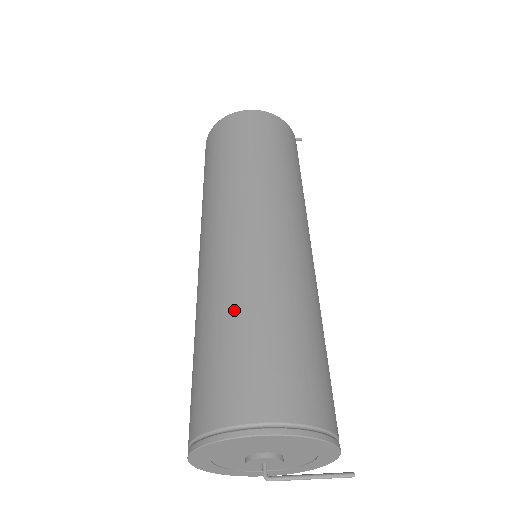
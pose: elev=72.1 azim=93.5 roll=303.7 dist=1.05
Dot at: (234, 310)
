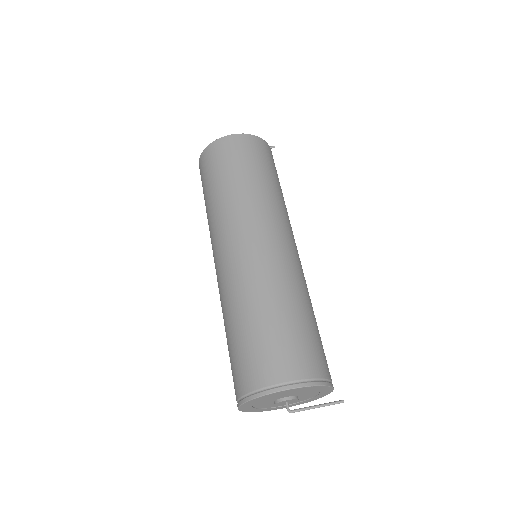
Dot at: (255, 308)
